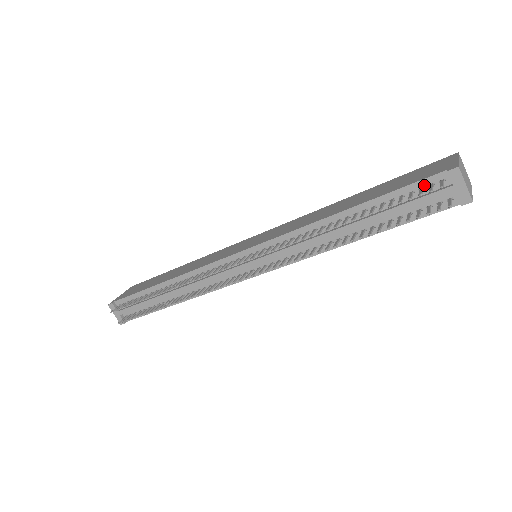
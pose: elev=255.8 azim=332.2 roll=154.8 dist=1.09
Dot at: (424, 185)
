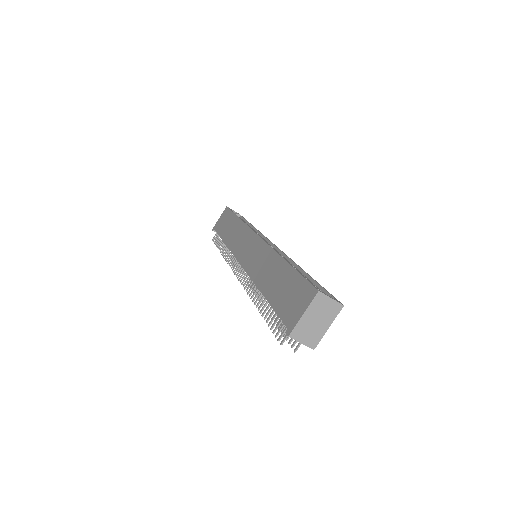
Dot at: occluded
